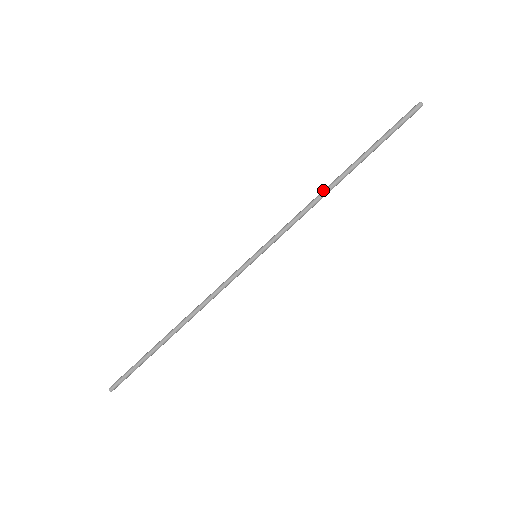
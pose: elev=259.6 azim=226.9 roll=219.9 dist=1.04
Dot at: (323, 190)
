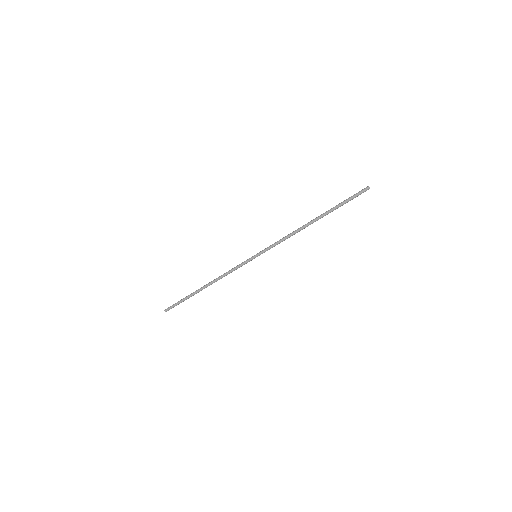
Dot at: (301, 227)
